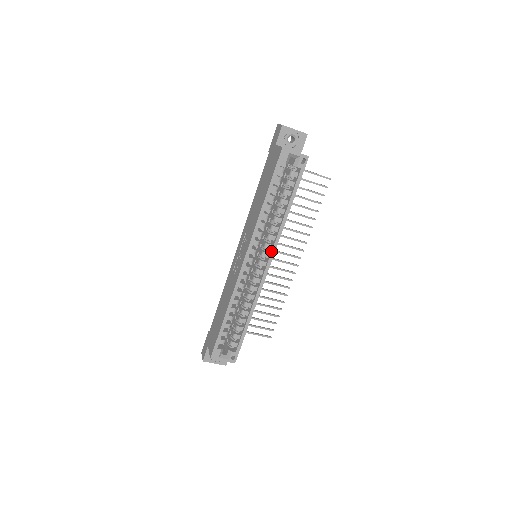
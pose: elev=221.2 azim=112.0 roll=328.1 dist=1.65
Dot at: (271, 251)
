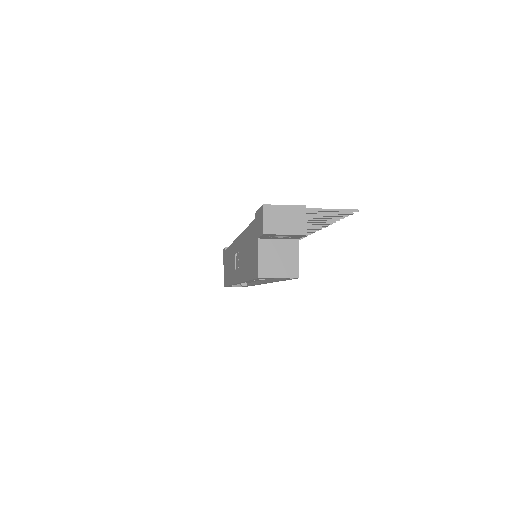
Dot at: (265, 282)
